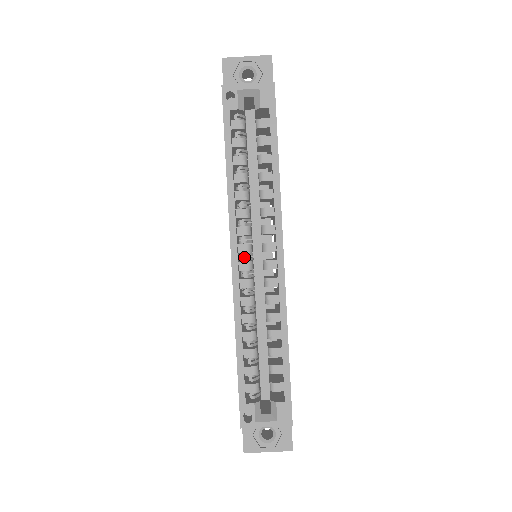
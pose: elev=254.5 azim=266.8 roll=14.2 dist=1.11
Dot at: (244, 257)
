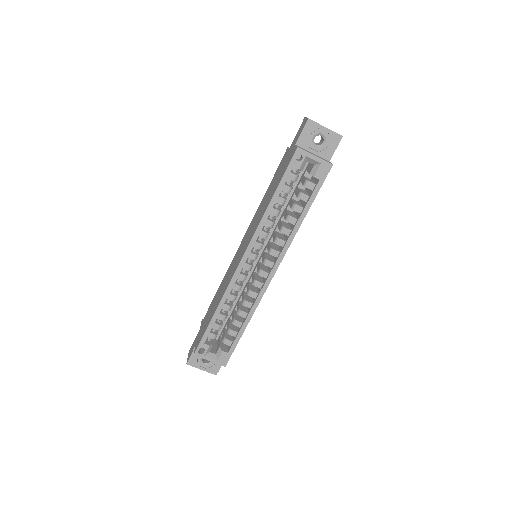
Dot at: (249, 260)
